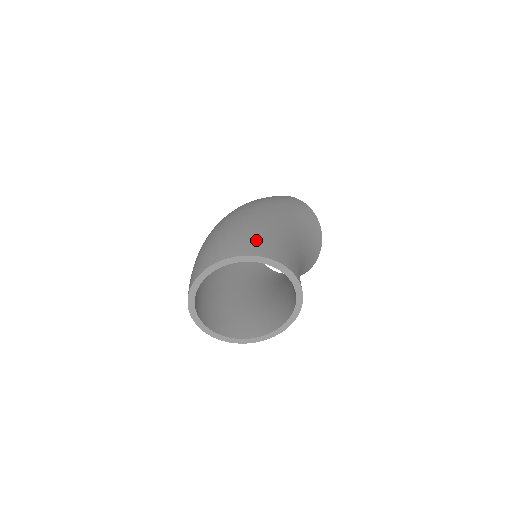
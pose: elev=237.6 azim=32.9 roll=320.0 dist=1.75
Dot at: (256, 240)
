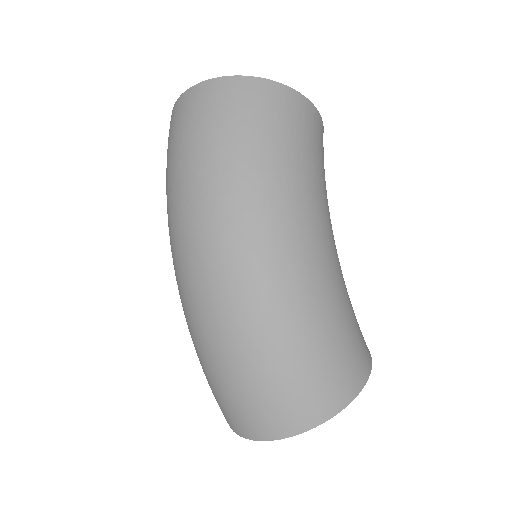
Dot at: (332, 368)
